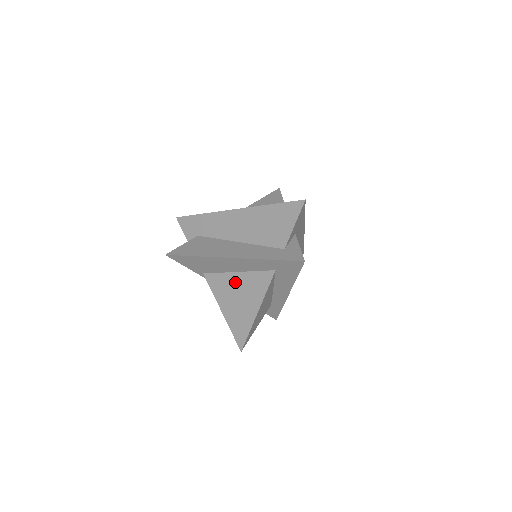
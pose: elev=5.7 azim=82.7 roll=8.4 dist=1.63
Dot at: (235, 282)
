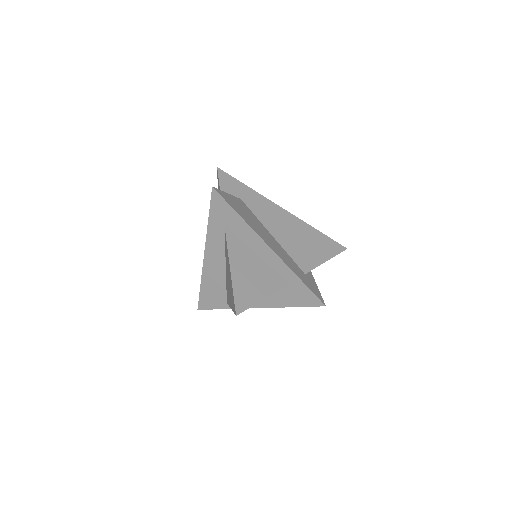
Dot at: occluded
